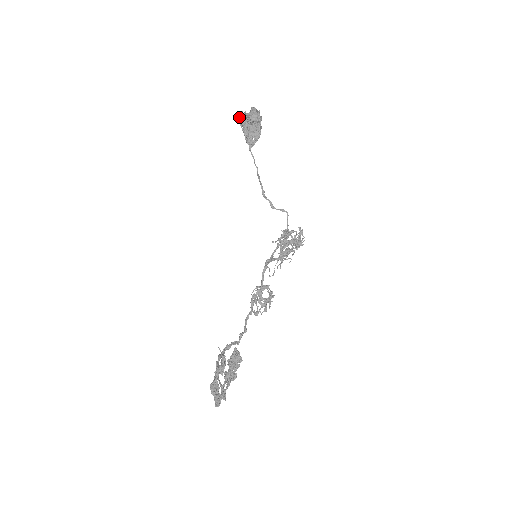
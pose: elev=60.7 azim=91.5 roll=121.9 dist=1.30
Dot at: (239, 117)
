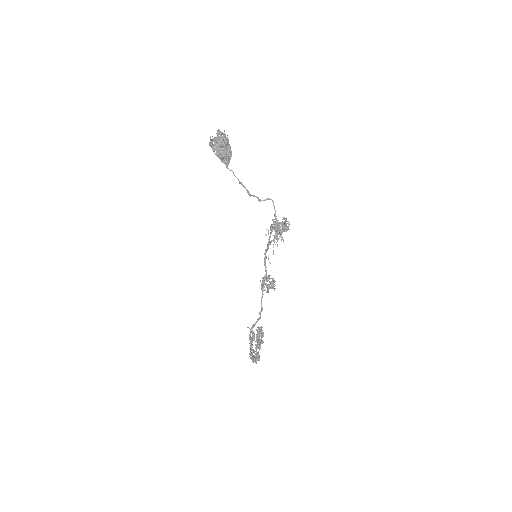
Dot at: (209, 143)
